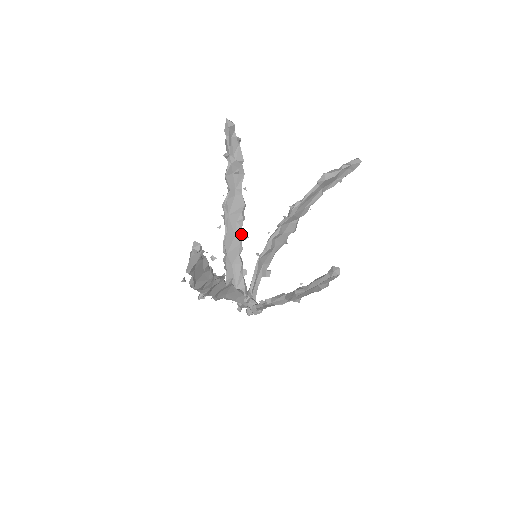
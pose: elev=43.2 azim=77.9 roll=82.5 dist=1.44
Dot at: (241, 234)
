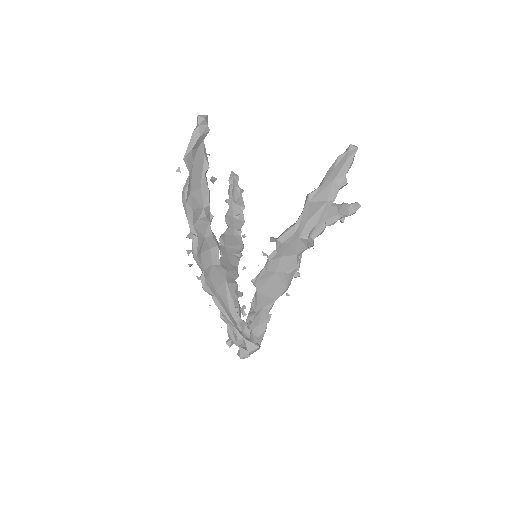
Dot at: occluded
